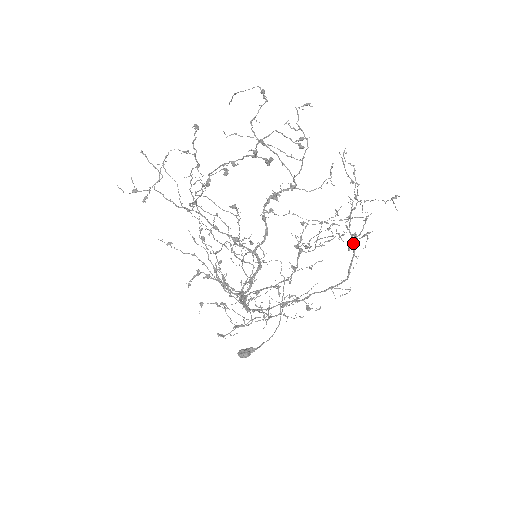
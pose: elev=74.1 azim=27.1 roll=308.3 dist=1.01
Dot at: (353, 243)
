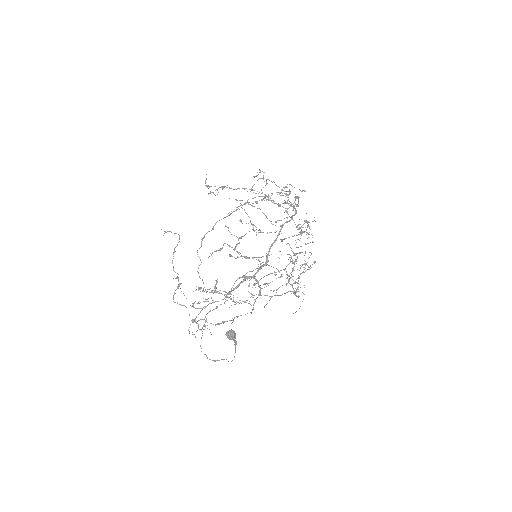
Dot at: (293, 289)
